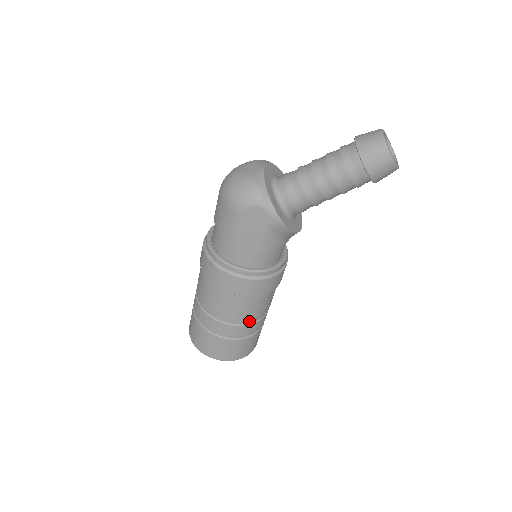
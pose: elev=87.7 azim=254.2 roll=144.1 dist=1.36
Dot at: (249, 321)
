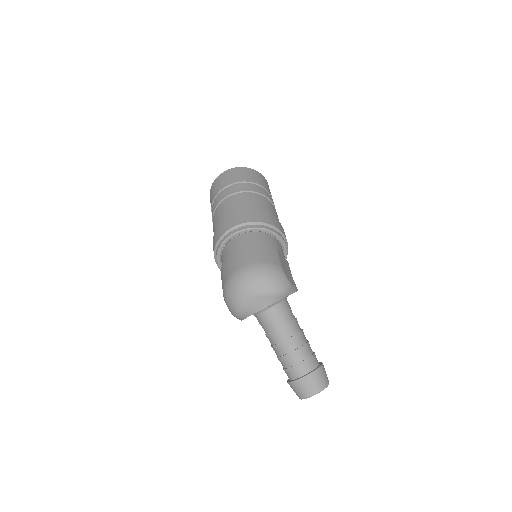
Dot at: occluded
